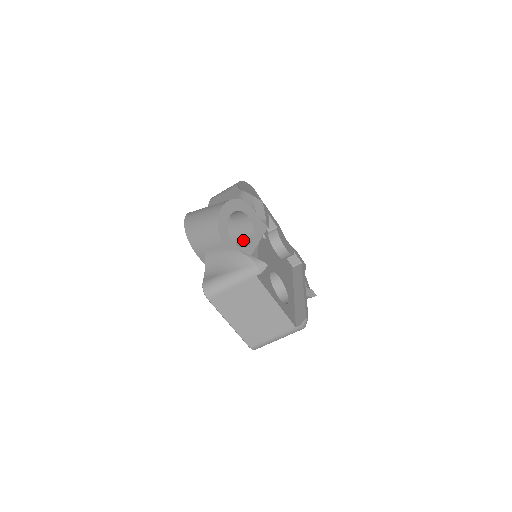
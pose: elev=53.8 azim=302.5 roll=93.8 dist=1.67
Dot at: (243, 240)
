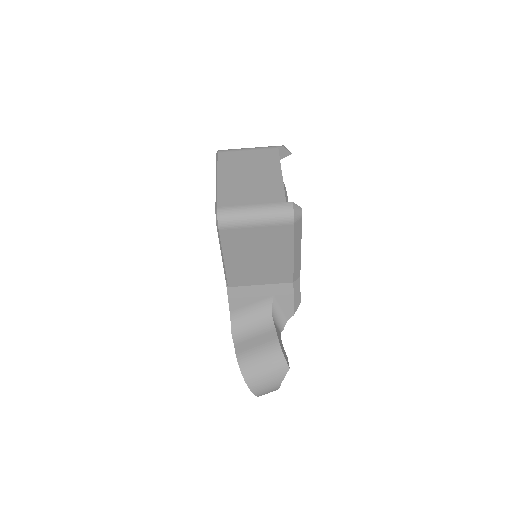
Dot at: occluded
